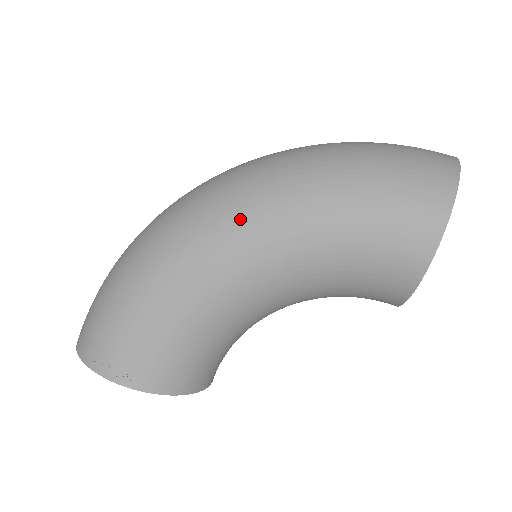
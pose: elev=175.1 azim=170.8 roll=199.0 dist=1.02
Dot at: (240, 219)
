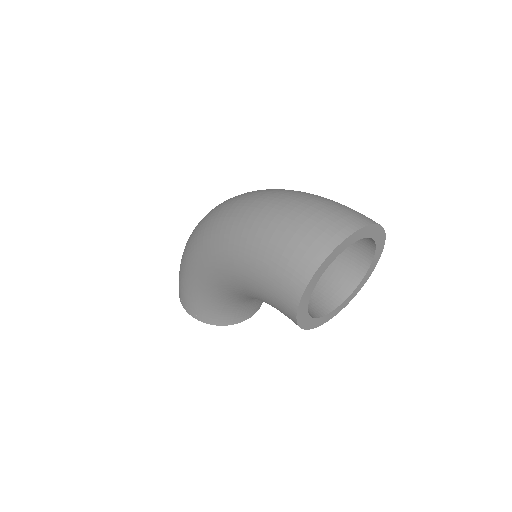
Dot at: (210, 254)
